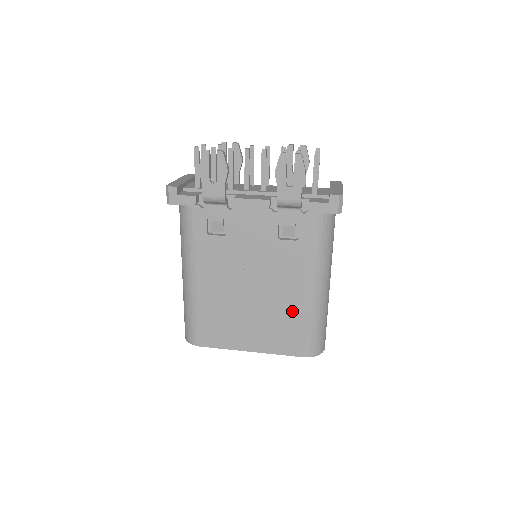
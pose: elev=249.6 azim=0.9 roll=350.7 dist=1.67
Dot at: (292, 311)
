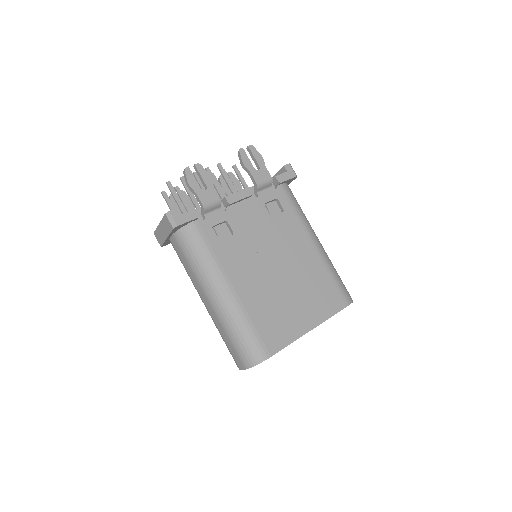
Dot at: (315, 270)
